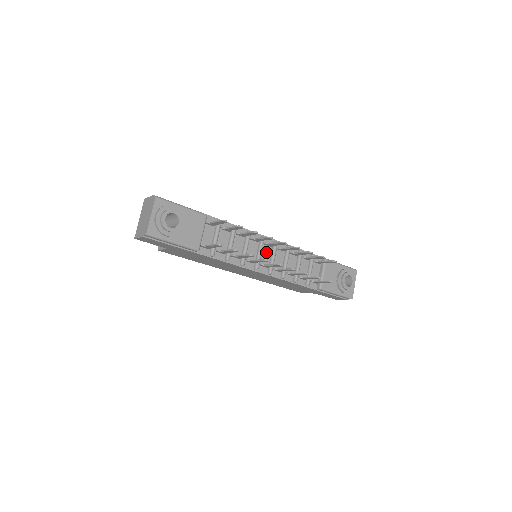
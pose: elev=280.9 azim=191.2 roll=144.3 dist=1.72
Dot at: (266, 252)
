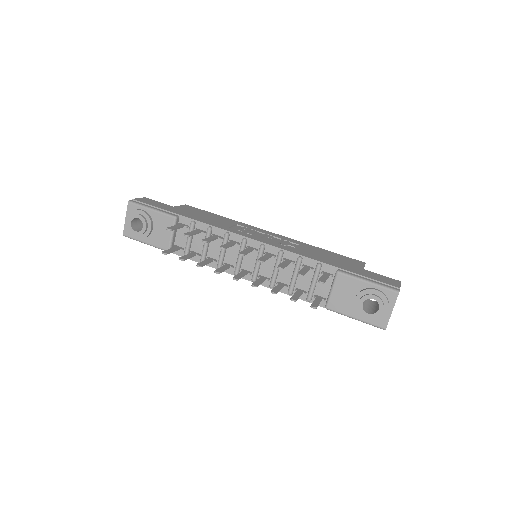
Dot at: (251, 256)
